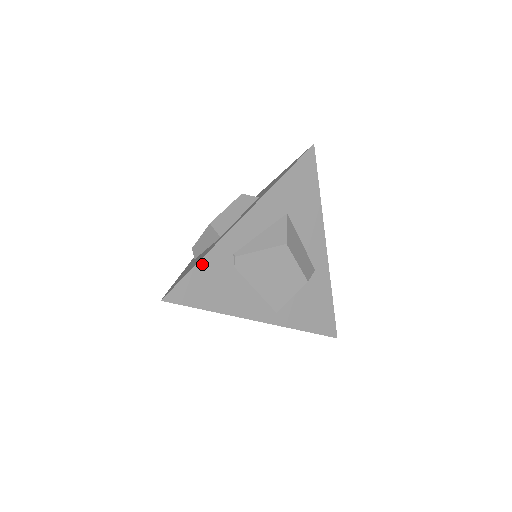
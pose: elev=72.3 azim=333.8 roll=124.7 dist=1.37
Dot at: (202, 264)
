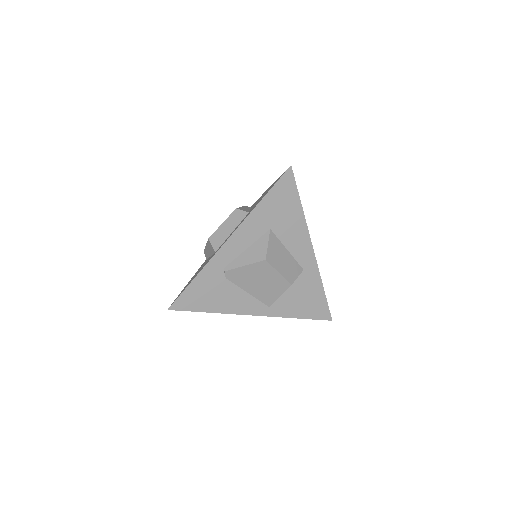
Dot at: (197, 280)
